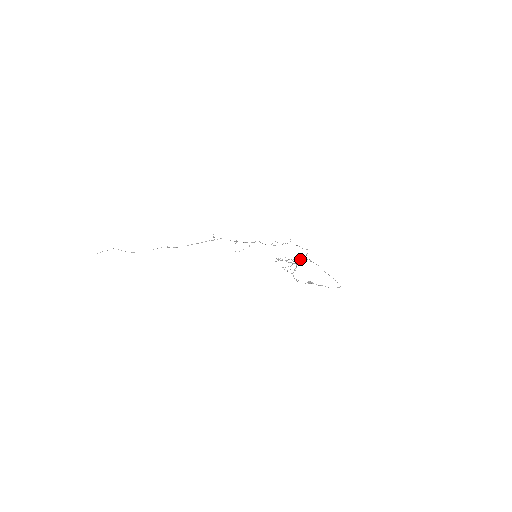
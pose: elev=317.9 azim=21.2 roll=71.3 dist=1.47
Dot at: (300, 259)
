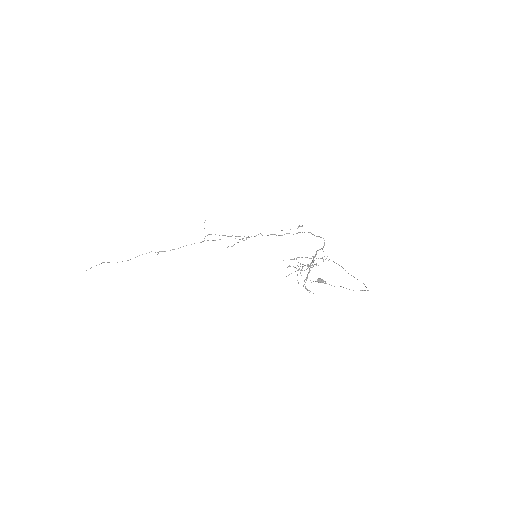
Dot at: (314, 256)
